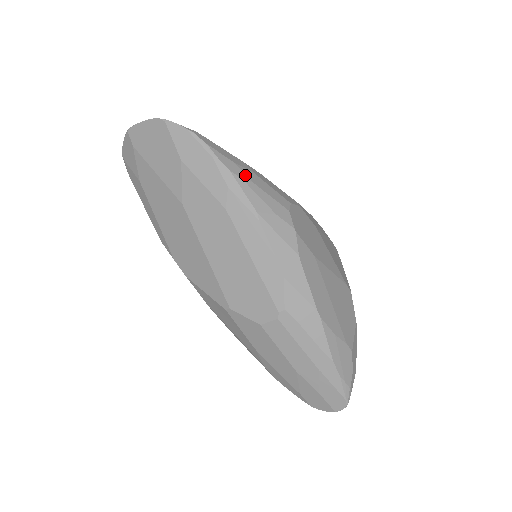
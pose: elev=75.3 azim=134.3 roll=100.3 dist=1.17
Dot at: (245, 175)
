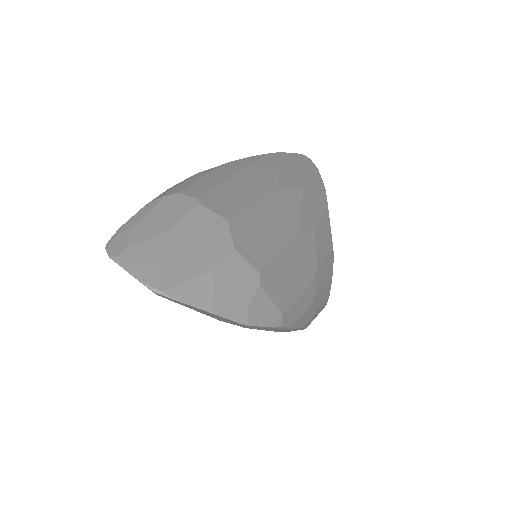
Dot at: (312, 313)
